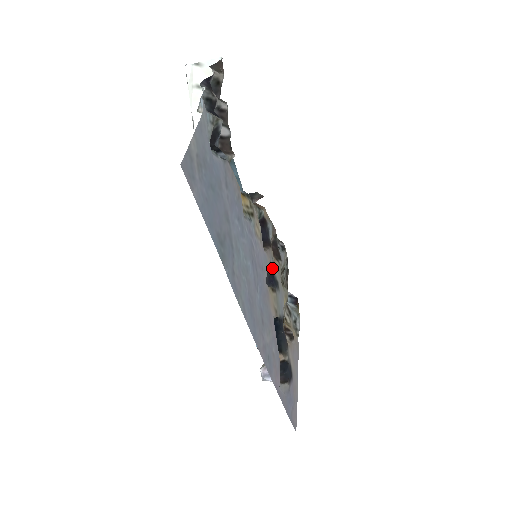
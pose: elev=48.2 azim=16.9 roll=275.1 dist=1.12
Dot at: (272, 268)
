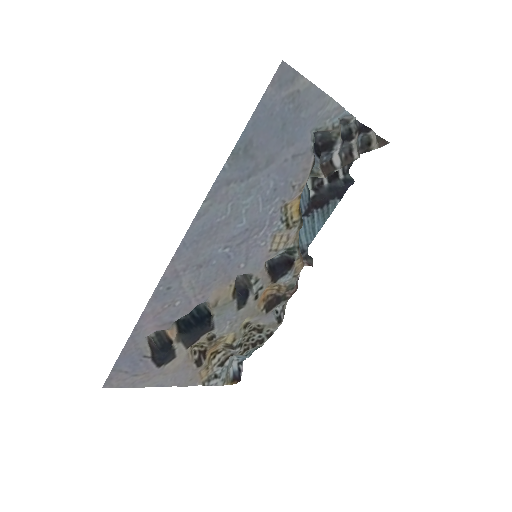
Dot at: (254, 287)
